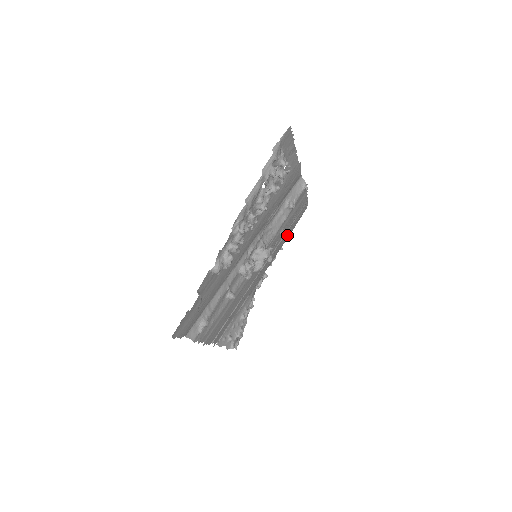
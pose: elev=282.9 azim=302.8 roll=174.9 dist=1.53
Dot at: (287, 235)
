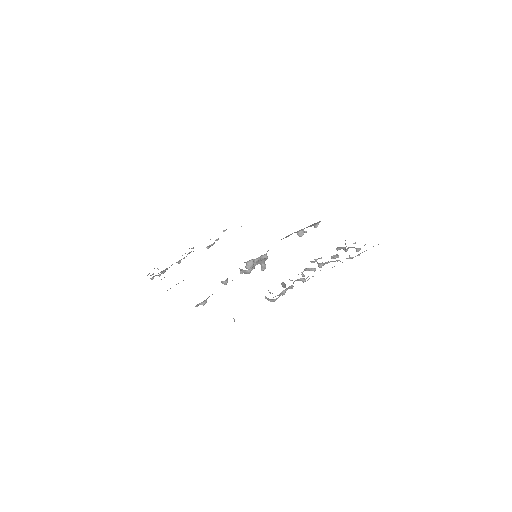
Dot at: occluded
